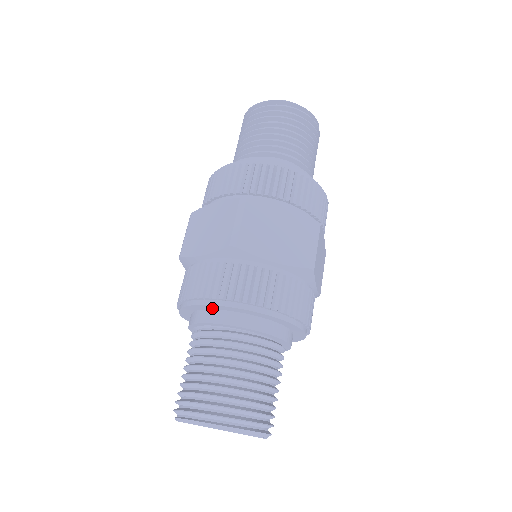
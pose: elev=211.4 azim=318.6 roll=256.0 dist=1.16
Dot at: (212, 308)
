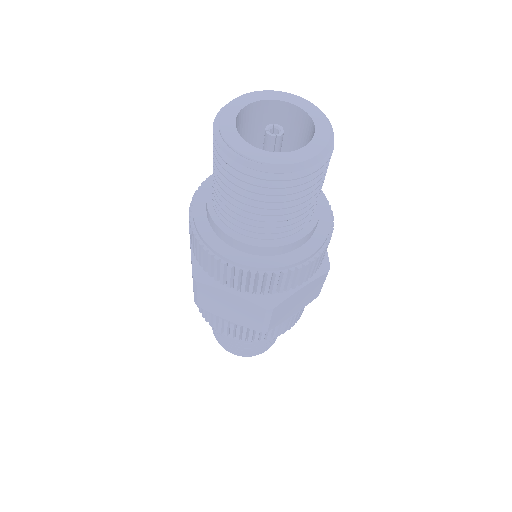
Dot at: occluded
